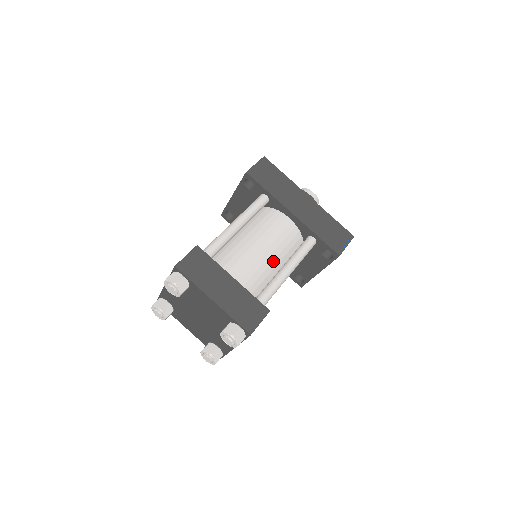
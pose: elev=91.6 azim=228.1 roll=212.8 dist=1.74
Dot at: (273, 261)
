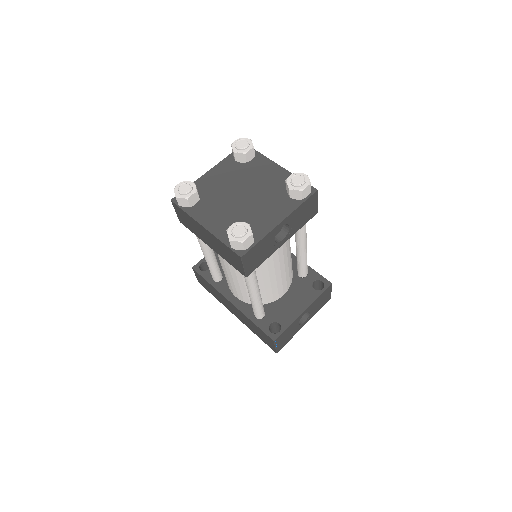
Dot at: occluded
